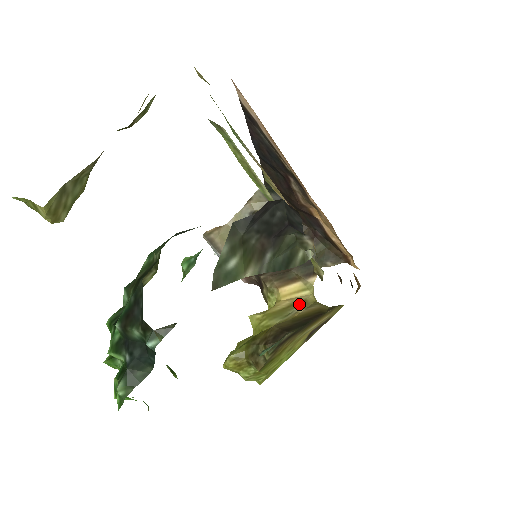
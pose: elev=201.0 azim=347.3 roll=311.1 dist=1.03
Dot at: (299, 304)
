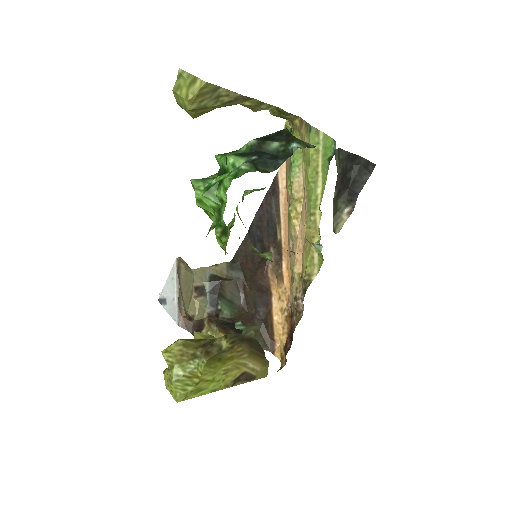
Dot at: occluded
